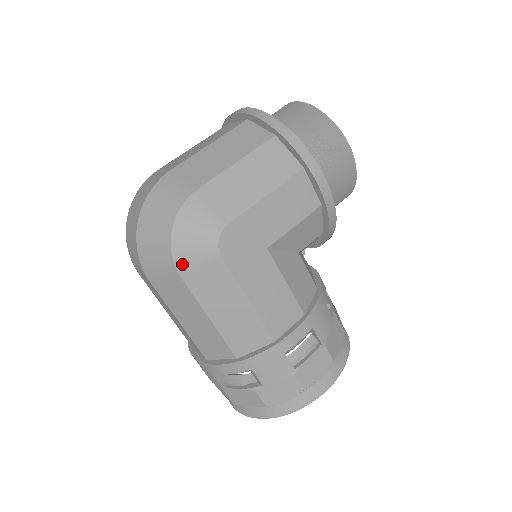
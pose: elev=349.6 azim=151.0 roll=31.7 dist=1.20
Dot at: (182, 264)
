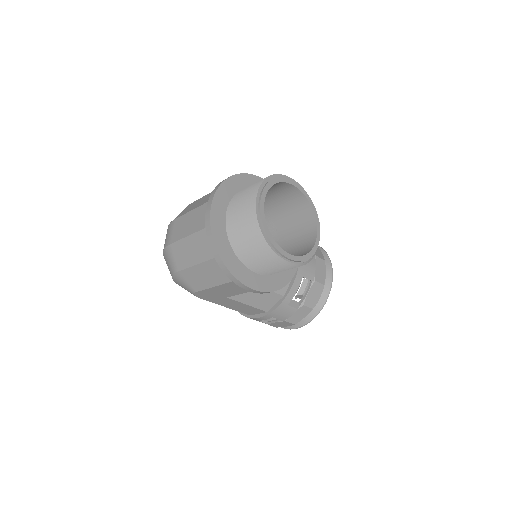
Dot at: occluded
